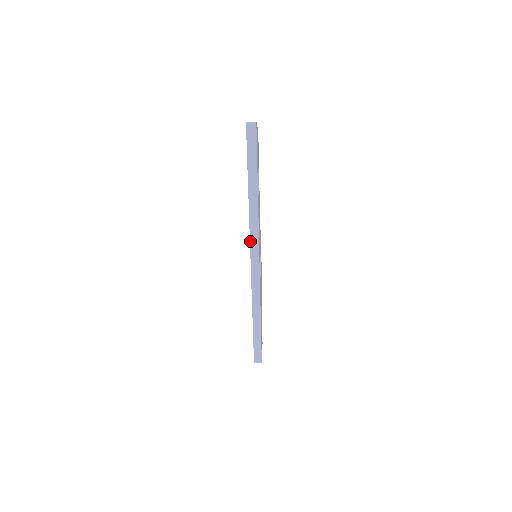
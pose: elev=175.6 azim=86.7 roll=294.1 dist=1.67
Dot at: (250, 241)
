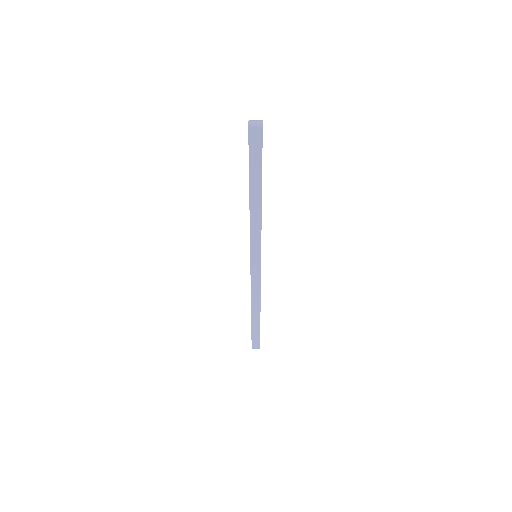
Dot at: (250, 250)
